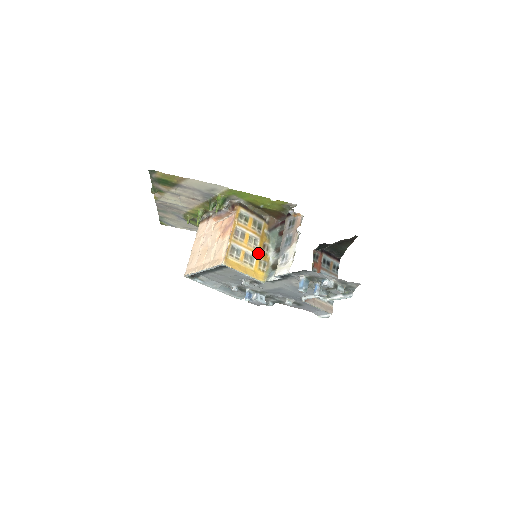
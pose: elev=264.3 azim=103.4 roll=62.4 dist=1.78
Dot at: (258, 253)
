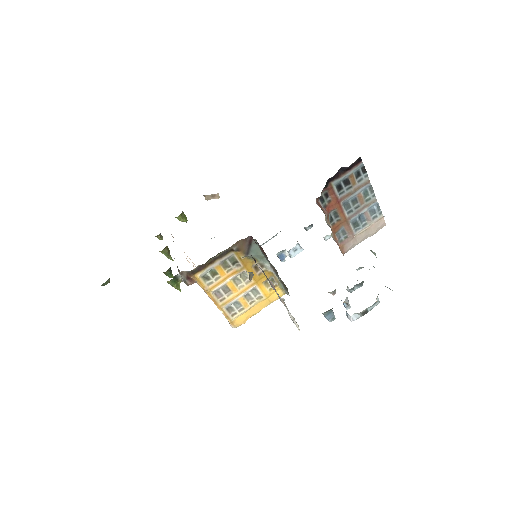
Dot at: (256, 282)
